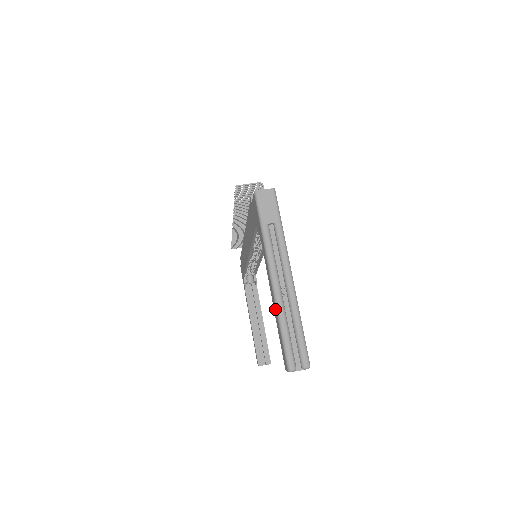
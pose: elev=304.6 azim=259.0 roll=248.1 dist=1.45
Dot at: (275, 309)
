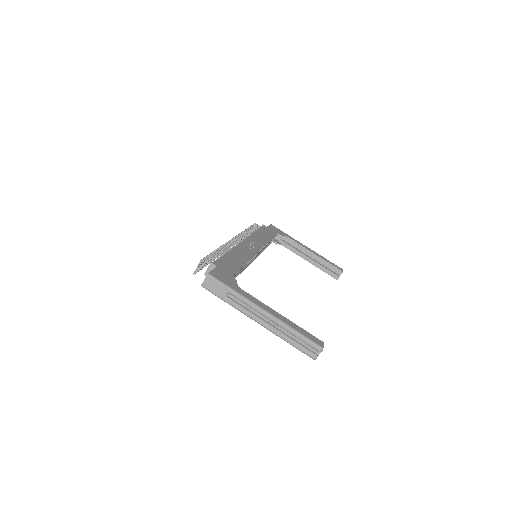
Dot at: (276, 334)
